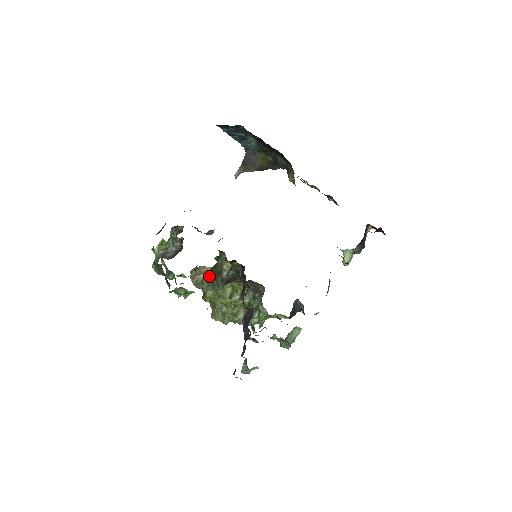
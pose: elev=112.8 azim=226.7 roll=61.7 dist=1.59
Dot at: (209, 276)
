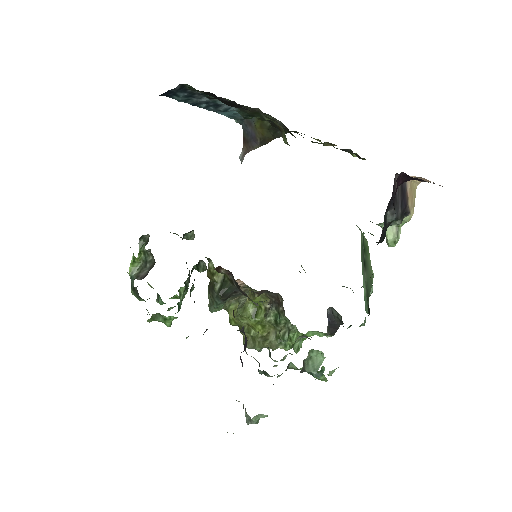
Dot at: occluded
